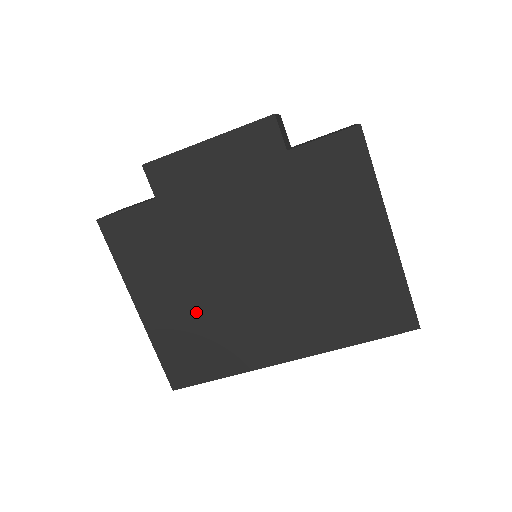
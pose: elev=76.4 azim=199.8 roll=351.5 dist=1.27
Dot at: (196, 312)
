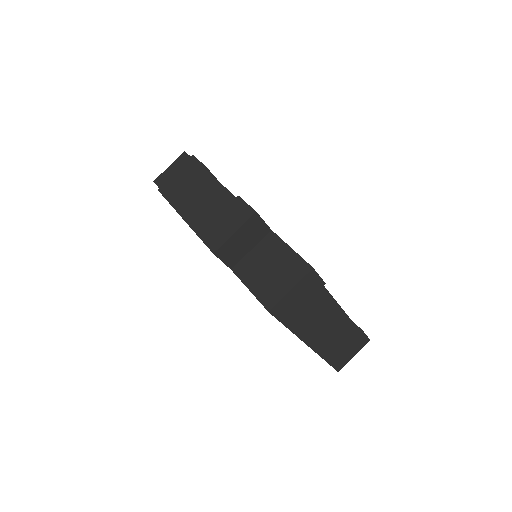
Dot at: occluded
